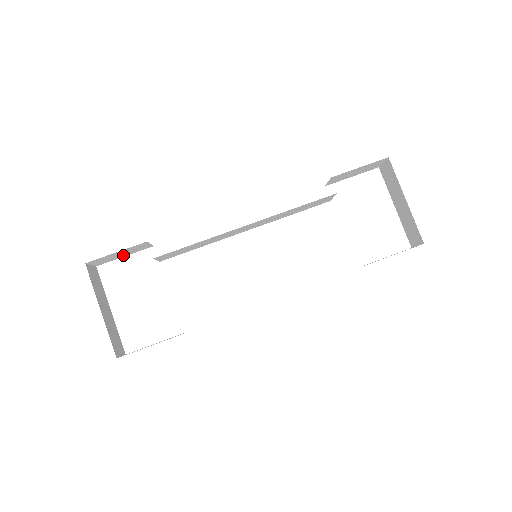
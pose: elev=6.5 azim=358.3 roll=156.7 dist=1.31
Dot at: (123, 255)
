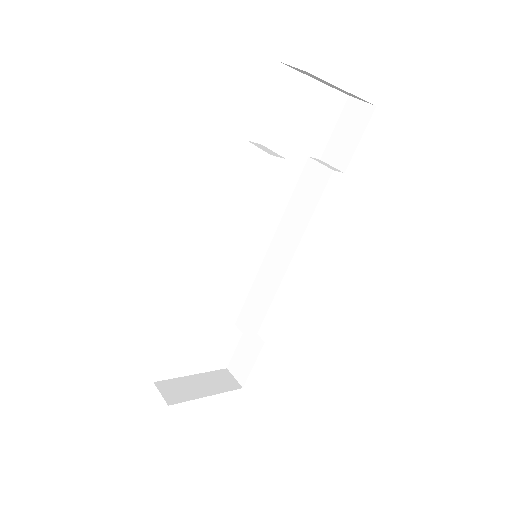
Dot at: occluded
